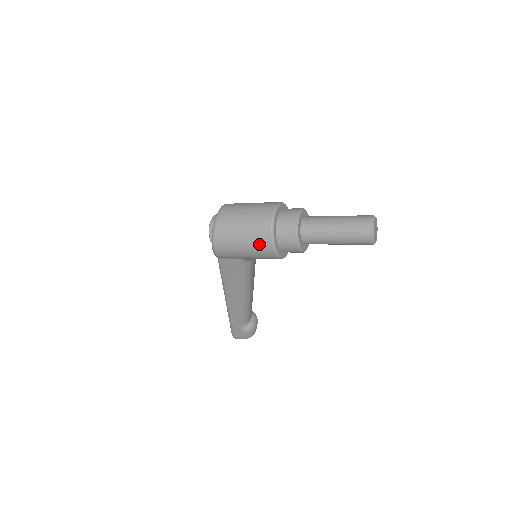
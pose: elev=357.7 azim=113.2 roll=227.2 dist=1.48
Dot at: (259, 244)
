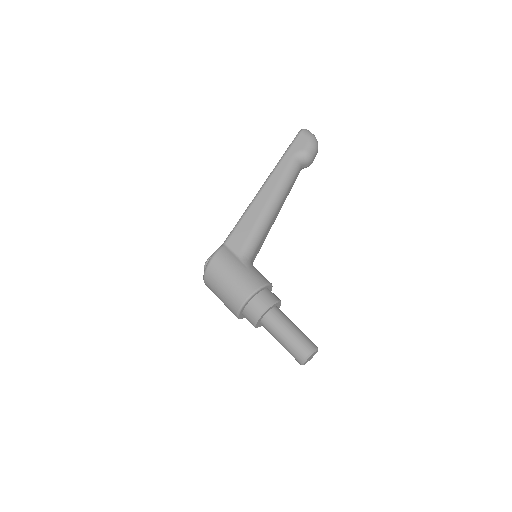
Dot at: occluded
